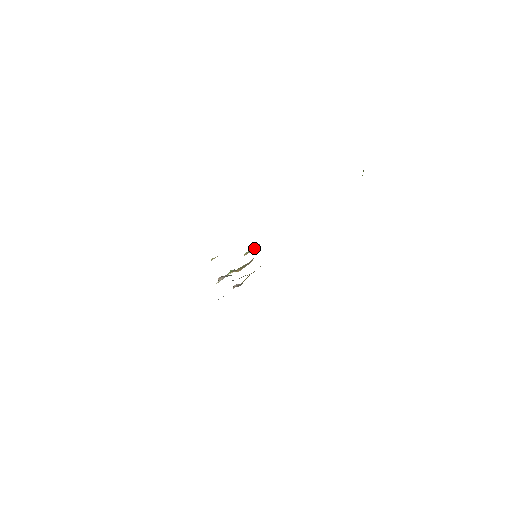
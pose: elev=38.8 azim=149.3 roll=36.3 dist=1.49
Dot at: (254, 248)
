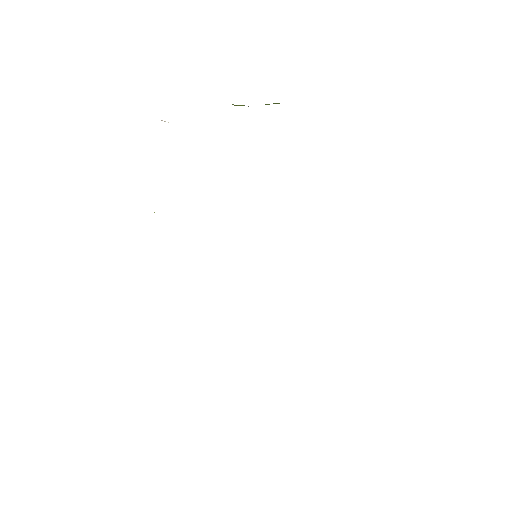
Dot at: occluded
